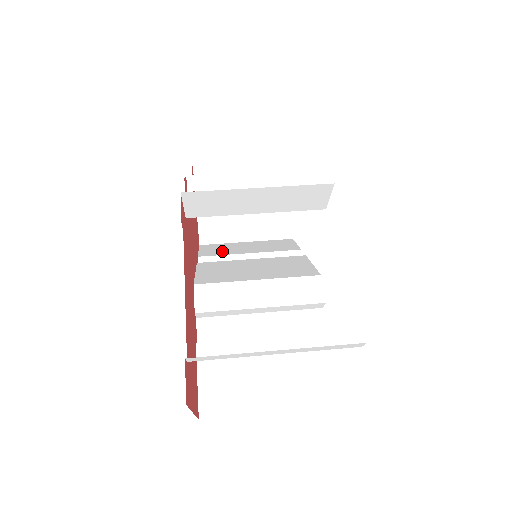
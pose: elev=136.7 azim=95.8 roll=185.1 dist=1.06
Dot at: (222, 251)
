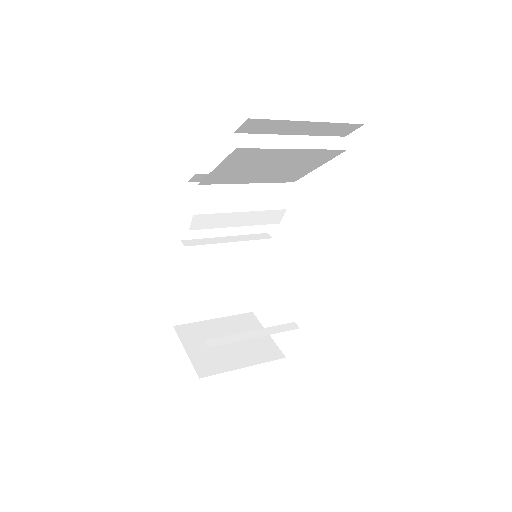
Dot at: occluded
